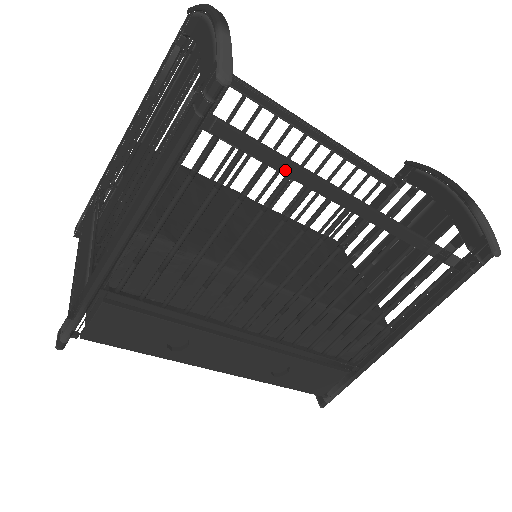
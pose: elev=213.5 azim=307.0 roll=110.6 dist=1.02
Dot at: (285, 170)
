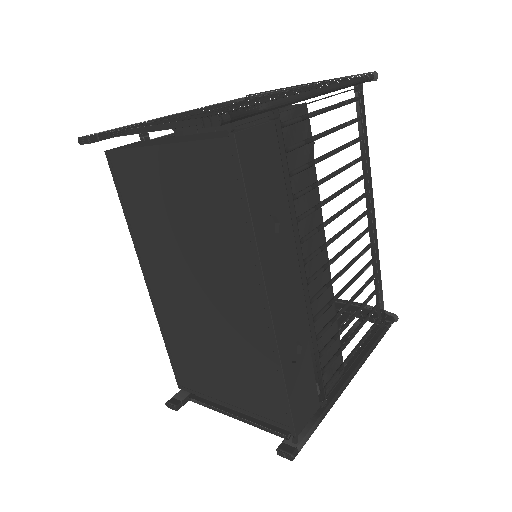
Dot at: (366, 150)
